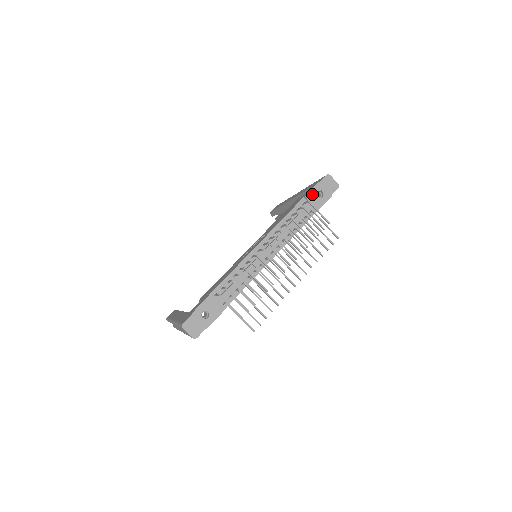
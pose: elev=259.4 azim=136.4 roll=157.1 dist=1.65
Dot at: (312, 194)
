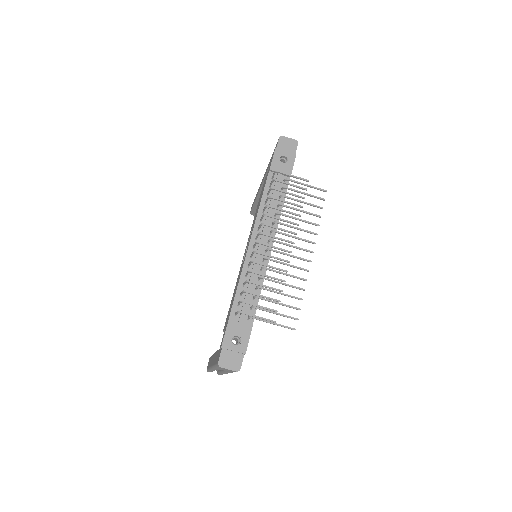
Dot at: (275, 163)
